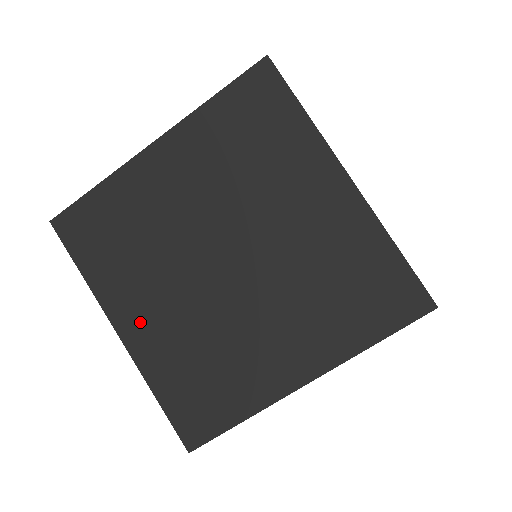
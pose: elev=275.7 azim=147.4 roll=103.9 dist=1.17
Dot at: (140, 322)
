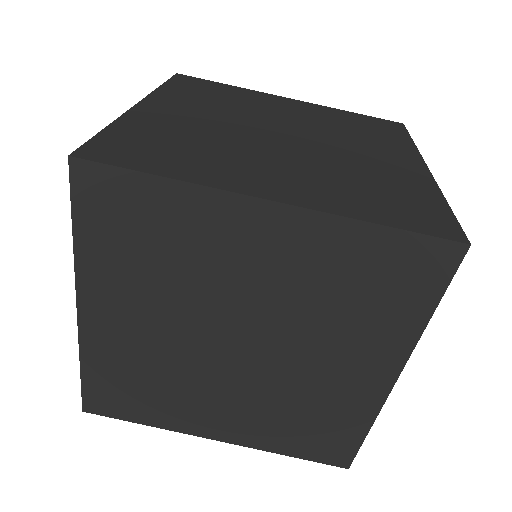
Dot at: (222, 424)
